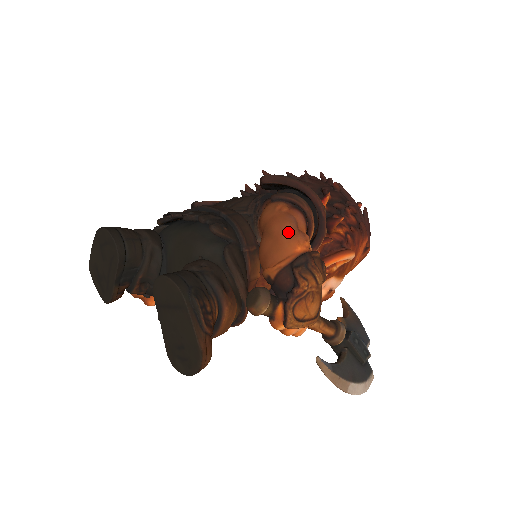
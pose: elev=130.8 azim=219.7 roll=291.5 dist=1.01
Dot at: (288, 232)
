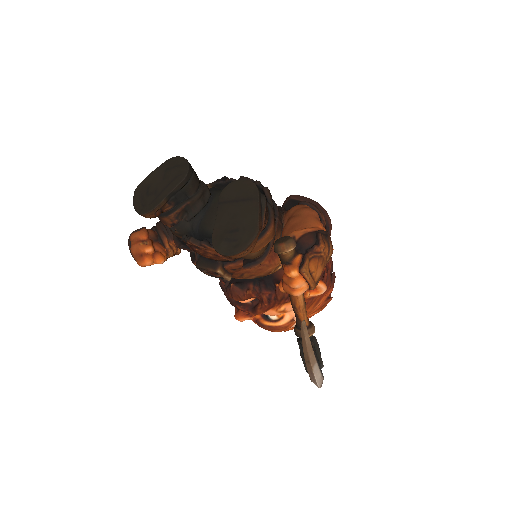
Dot at: (316, 216)
